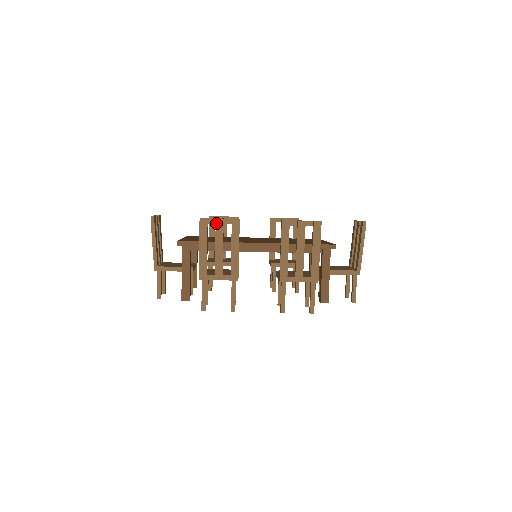
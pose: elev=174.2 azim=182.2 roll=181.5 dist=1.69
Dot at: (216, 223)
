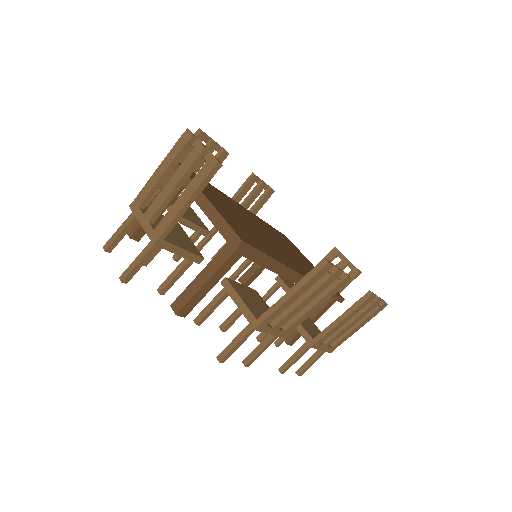
Dot at: (334, 274)
